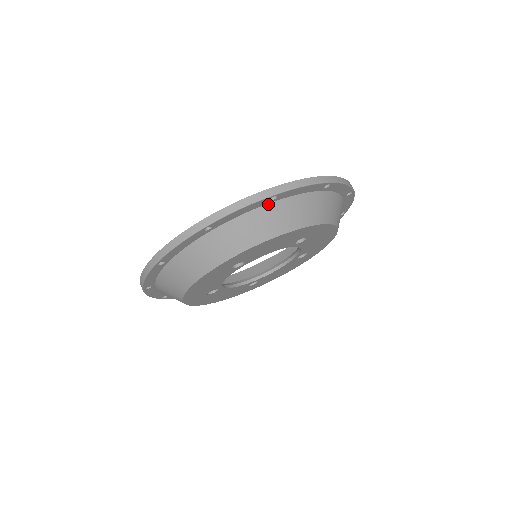
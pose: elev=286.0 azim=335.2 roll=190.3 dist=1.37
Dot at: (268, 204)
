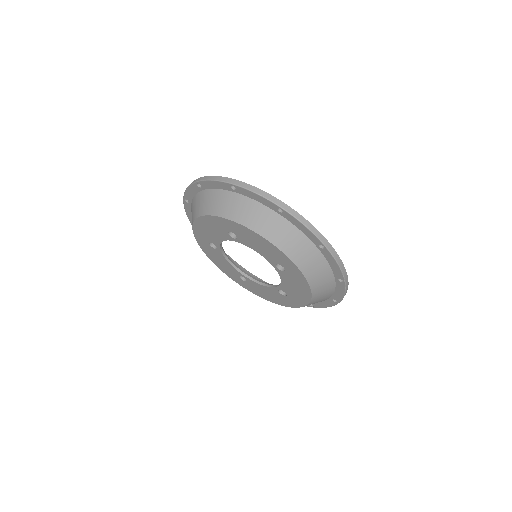
Dot at: (276, 212)
